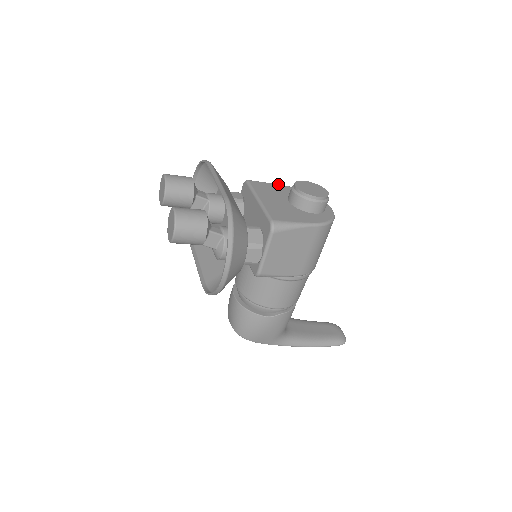
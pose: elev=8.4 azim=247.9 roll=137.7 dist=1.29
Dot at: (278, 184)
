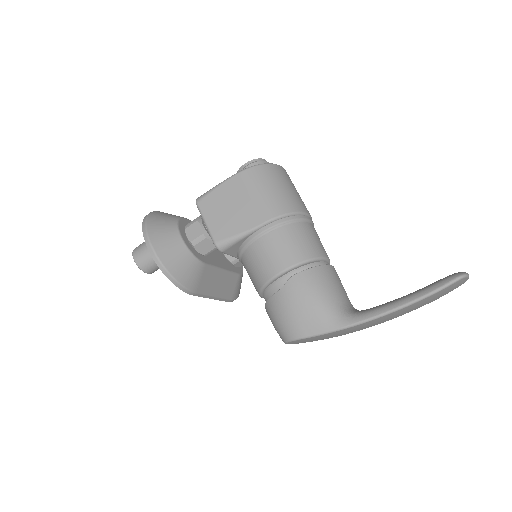
Dot at: occluded
